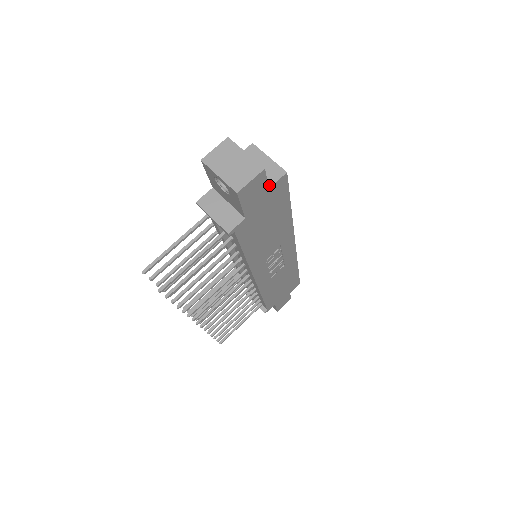
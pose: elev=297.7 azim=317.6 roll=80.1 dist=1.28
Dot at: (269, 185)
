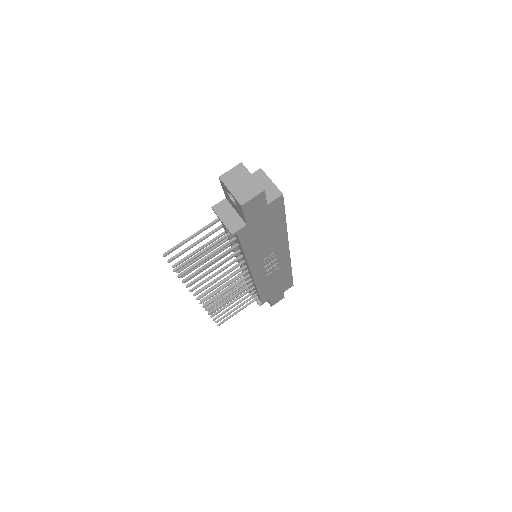
Dot at: (268, 202)
